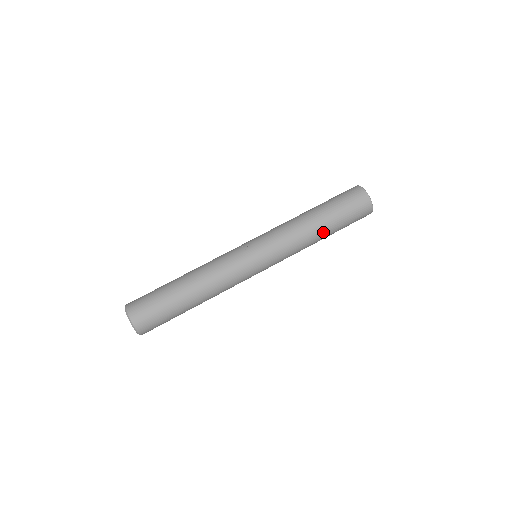
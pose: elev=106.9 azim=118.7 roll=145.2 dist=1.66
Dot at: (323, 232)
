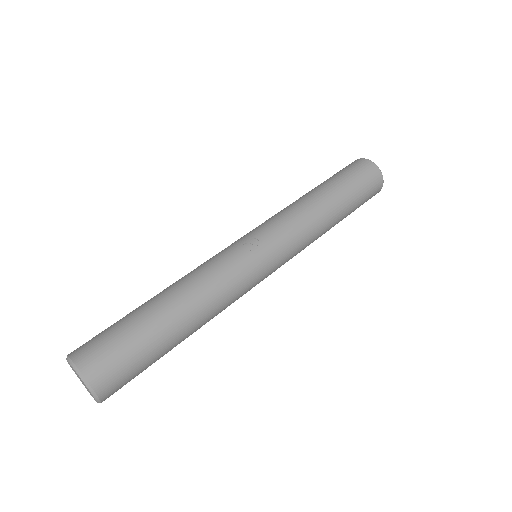
Dot at: (337, 220)
